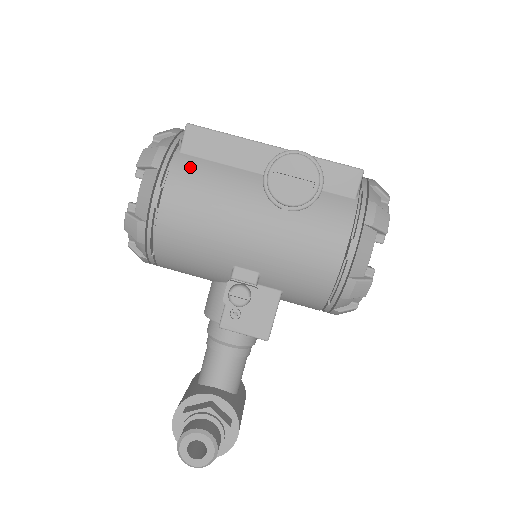
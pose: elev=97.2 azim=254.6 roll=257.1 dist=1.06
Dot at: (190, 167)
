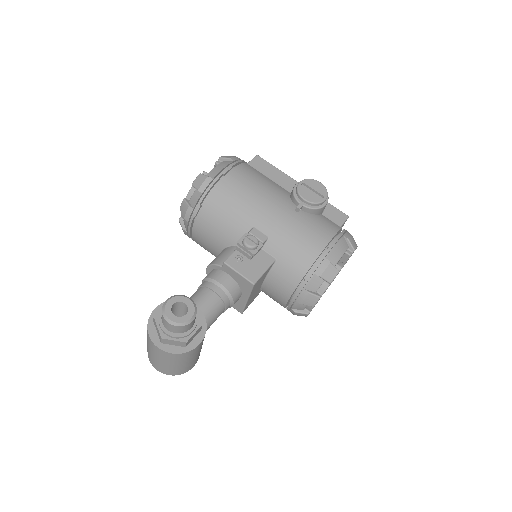
Dot at: (252, 169)
